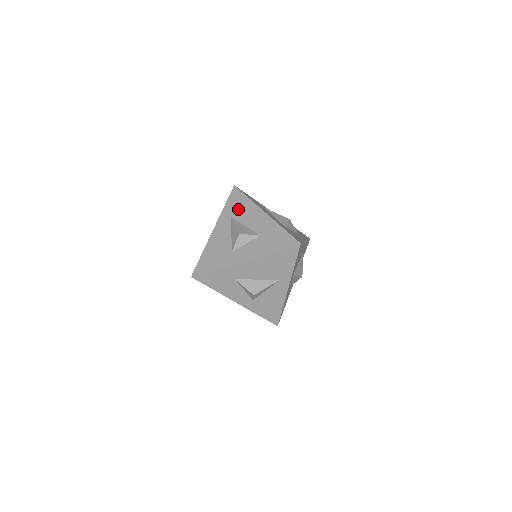
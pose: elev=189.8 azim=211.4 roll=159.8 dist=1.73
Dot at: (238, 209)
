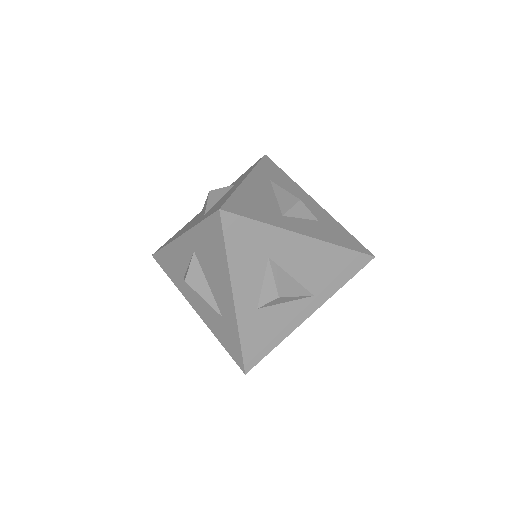
Dot at: (278, 178)
